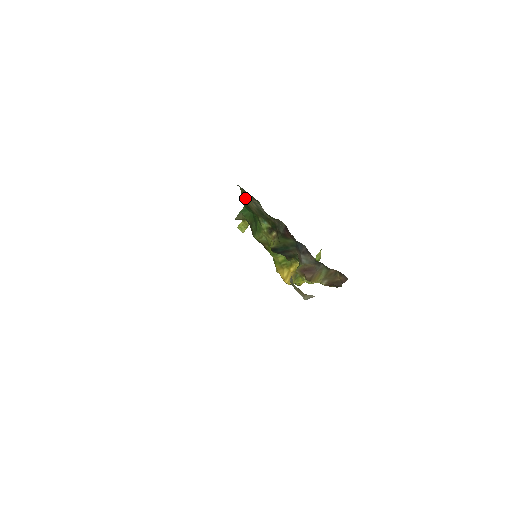
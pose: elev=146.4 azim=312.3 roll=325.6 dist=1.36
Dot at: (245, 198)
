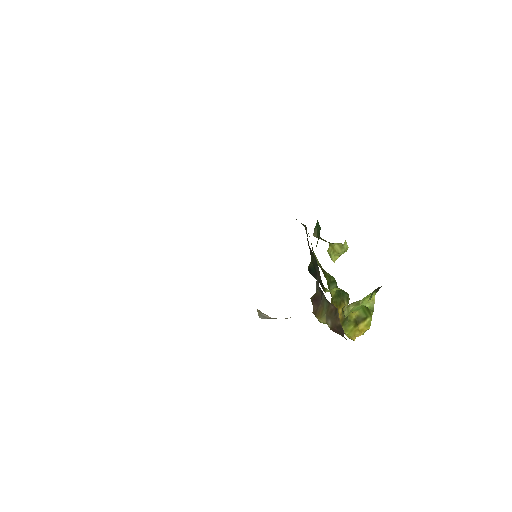
Dot at: occluded
